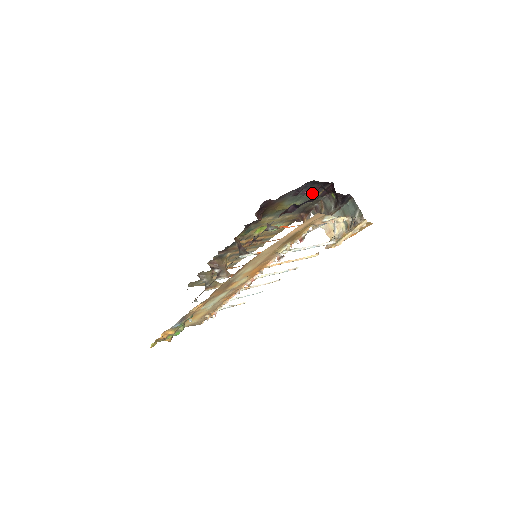
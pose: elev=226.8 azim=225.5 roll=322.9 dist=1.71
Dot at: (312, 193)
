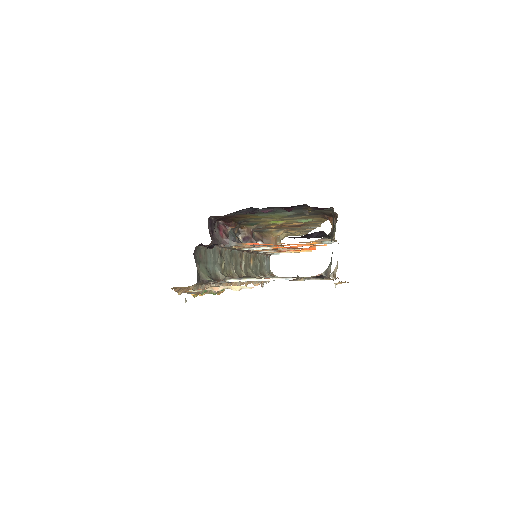
Dot at: occluded
